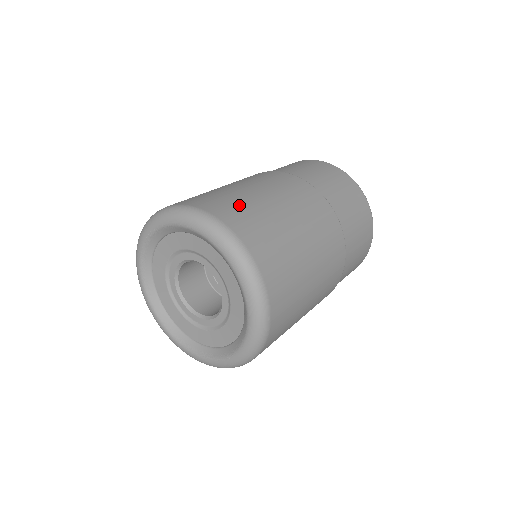
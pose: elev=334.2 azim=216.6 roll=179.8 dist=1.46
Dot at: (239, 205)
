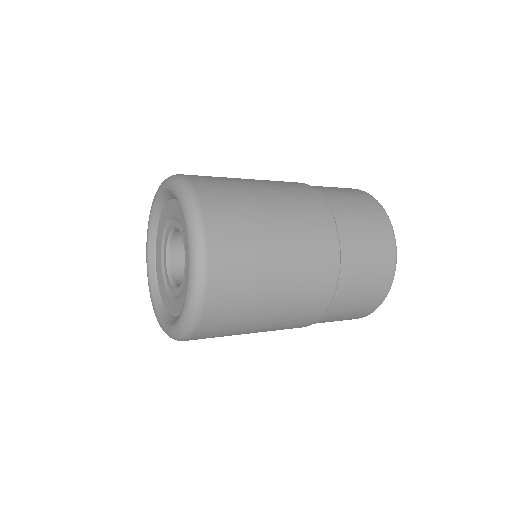
Dot at: occluded
